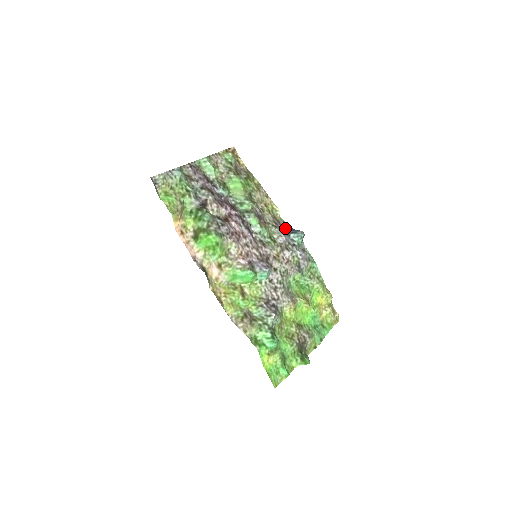
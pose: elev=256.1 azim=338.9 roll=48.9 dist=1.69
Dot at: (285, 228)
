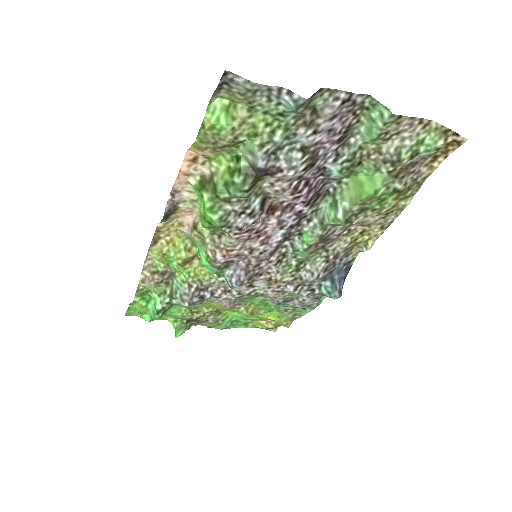
Dot at: (341, 266)
